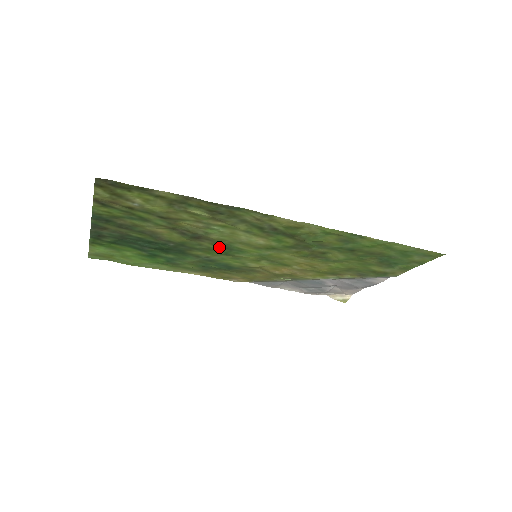
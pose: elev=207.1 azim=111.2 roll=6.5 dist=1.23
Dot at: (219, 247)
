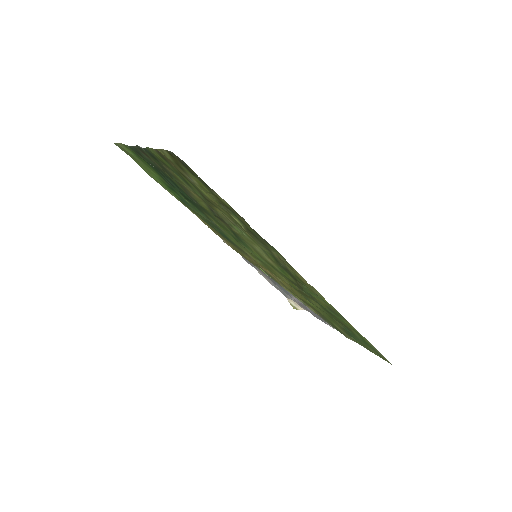
Dot at: (232, 232)
